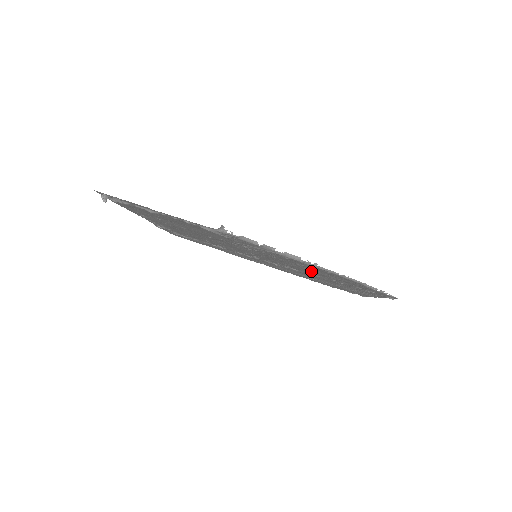
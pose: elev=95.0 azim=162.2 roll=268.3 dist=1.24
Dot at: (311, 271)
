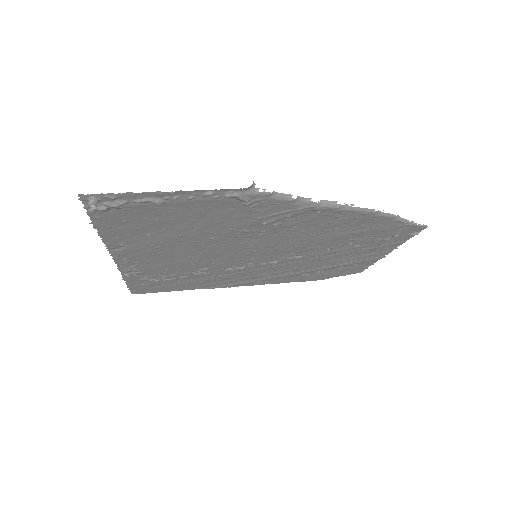
Dot at: (329, 237)
